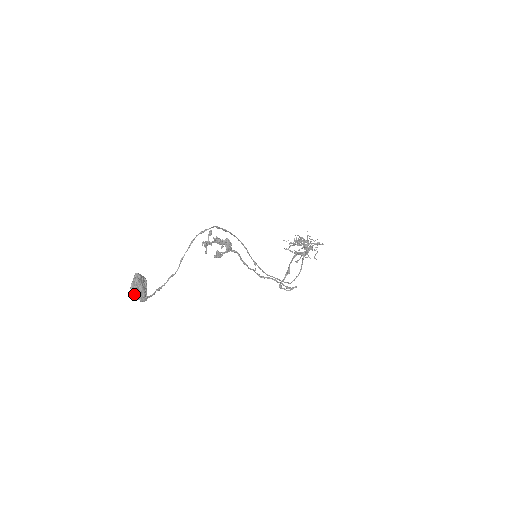
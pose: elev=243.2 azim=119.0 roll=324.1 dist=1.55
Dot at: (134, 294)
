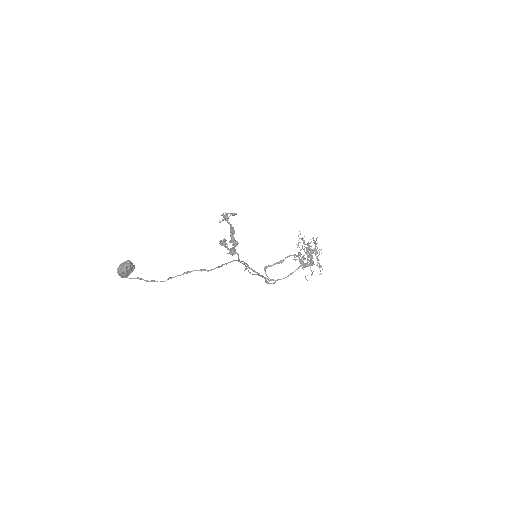
Dot at: occluded
